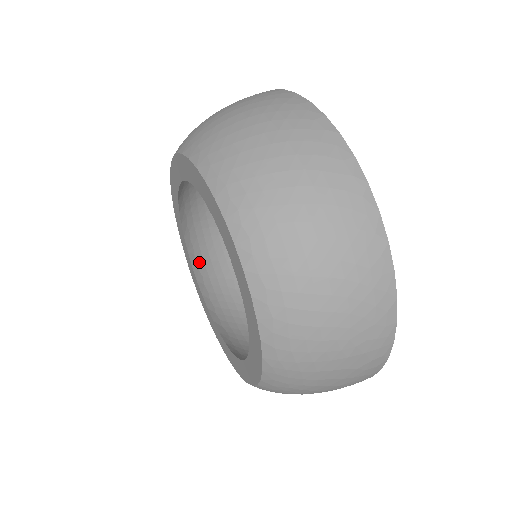
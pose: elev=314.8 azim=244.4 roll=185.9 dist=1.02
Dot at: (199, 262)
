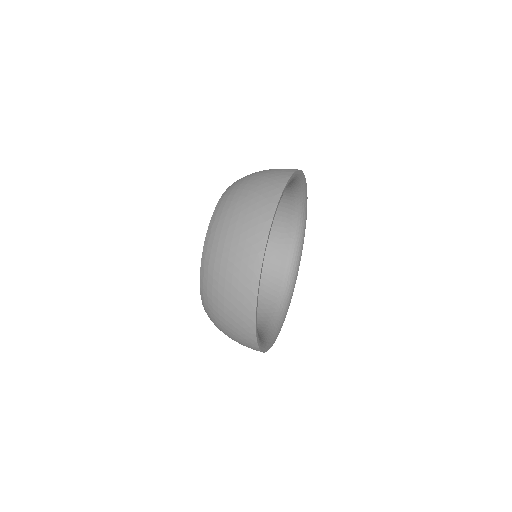
Dot at: occluded
